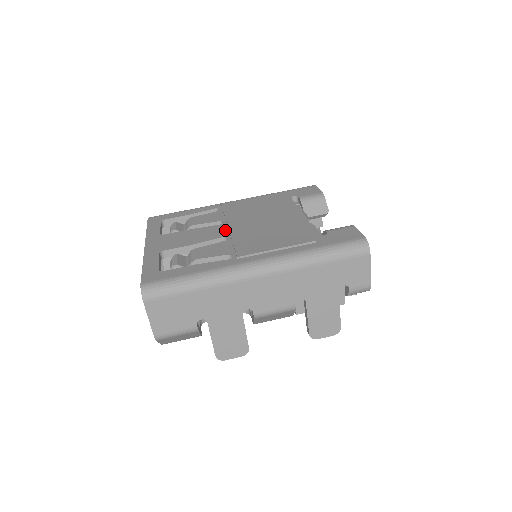
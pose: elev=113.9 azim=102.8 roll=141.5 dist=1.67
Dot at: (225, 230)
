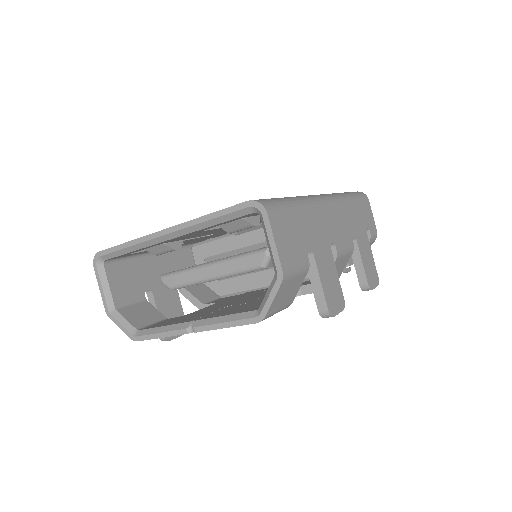
Dot at: occluded
